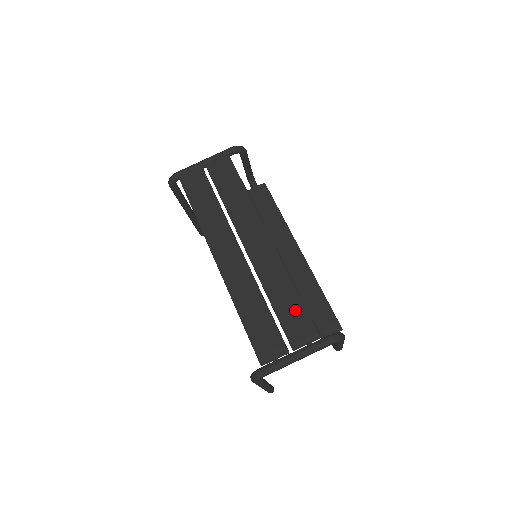
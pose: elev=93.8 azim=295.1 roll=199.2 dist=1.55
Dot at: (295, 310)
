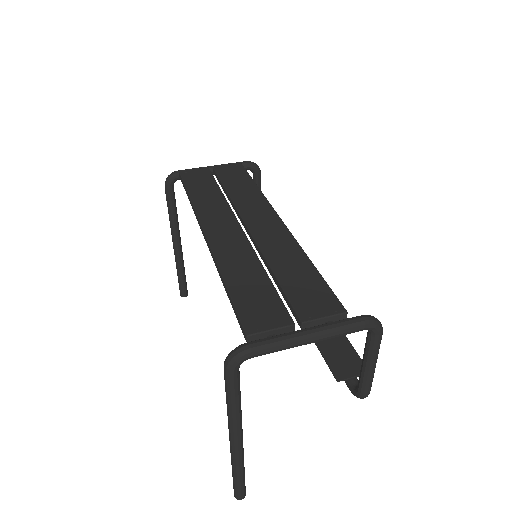
Dot at: (309, 281)
